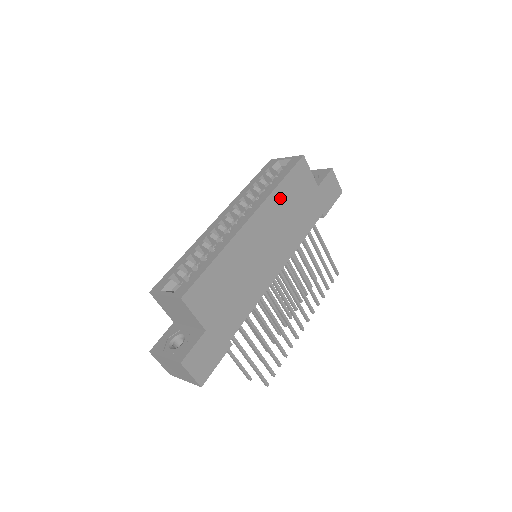
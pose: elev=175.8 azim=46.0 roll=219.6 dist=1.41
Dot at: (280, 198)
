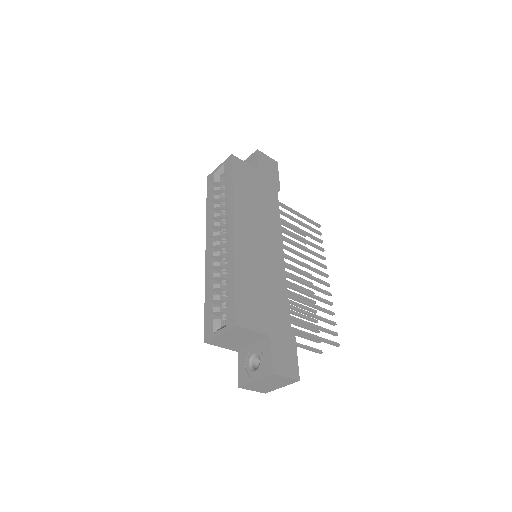
Dot at: (241, 198)
